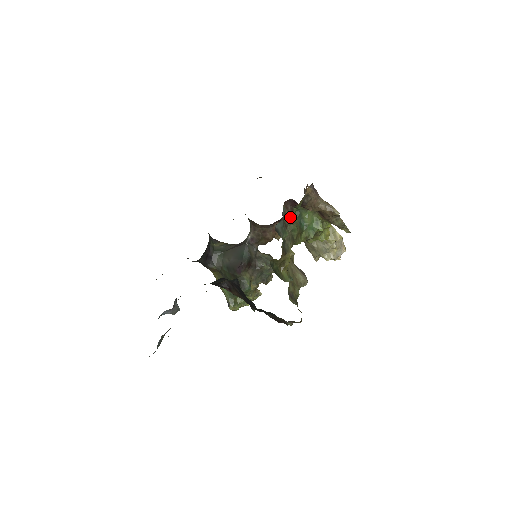
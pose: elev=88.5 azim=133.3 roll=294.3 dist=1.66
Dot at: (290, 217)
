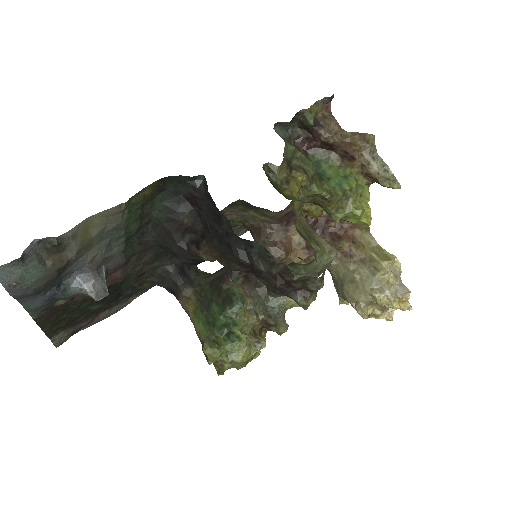
Dot at: (301, 152)
